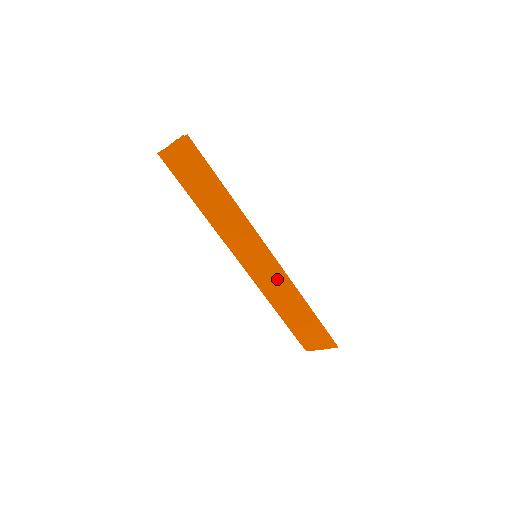
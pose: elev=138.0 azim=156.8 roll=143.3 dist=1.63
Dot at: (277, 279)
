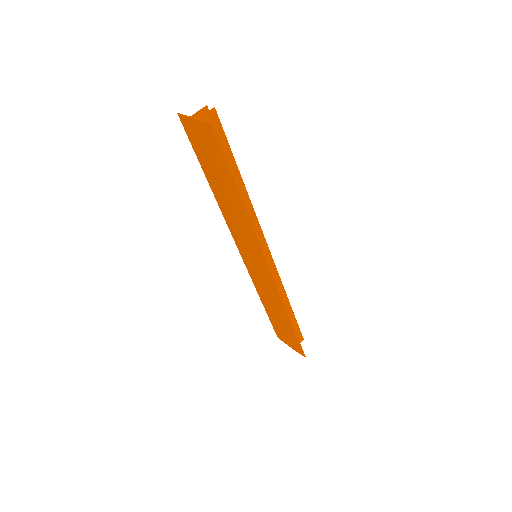
Dot at: (269, 286)
